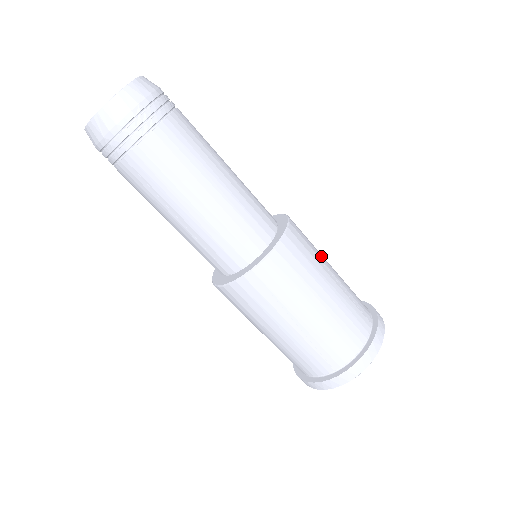
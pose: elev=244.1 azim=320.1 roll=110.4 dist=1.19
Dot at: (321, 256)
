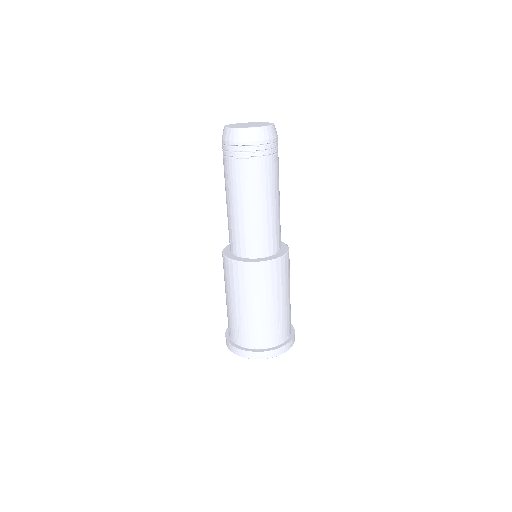
Dot at: (285, 288)
